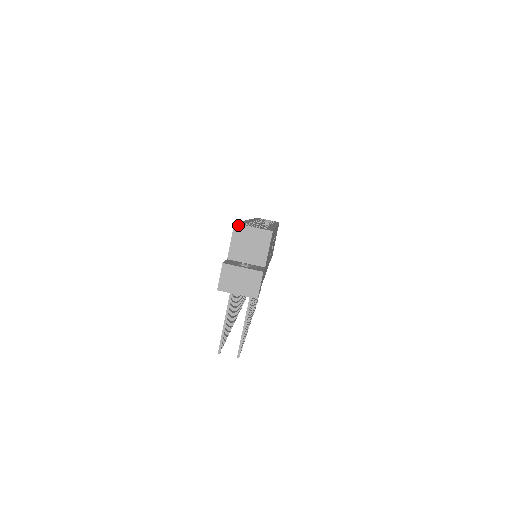
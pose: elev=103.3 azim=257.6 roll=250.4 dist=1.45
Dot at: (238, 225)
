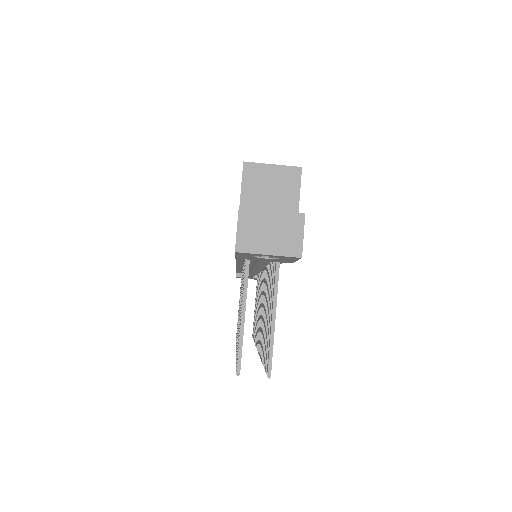
Dot at: (249, 164)
